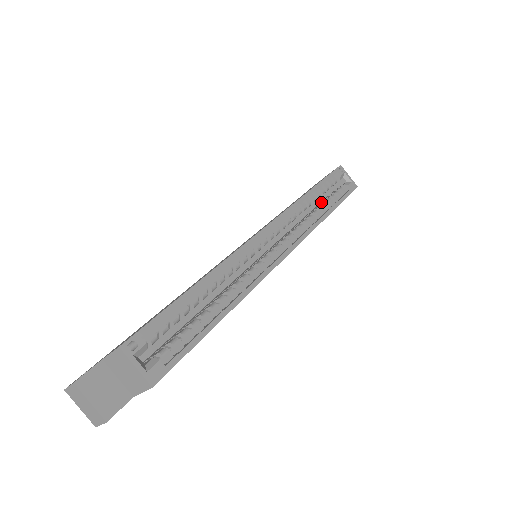
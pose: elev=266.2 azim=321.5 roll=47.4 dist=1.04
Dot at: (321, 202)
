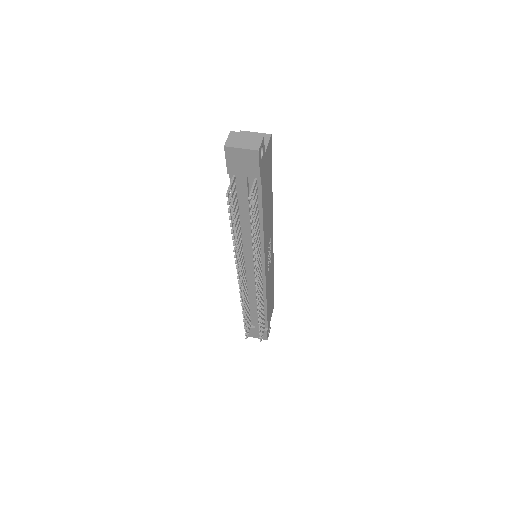
Dot at: occluded
